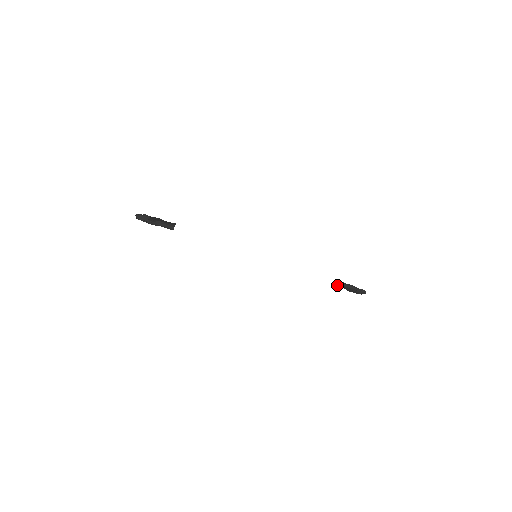
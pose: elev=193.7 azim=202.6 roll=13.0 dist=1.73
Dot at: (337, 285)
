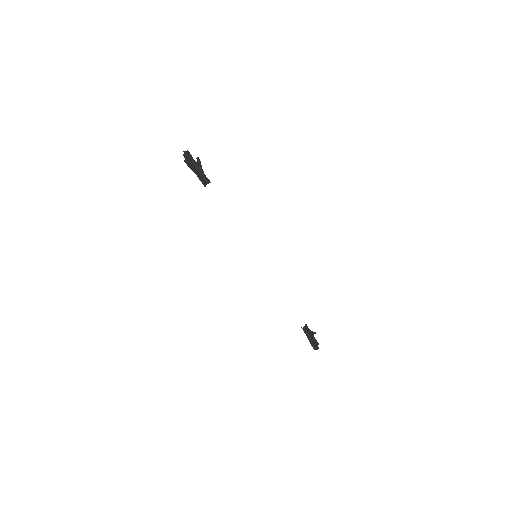
Dot at: occluded
